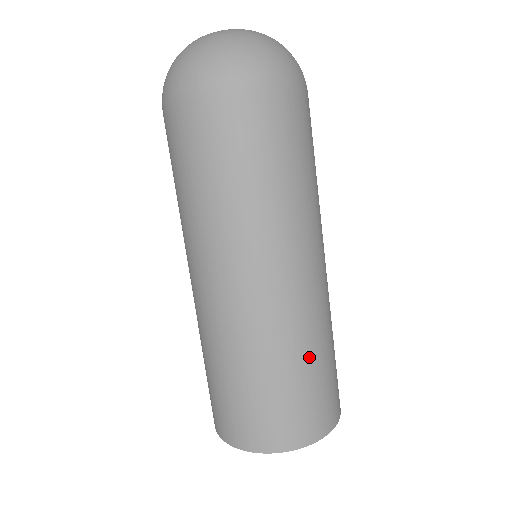
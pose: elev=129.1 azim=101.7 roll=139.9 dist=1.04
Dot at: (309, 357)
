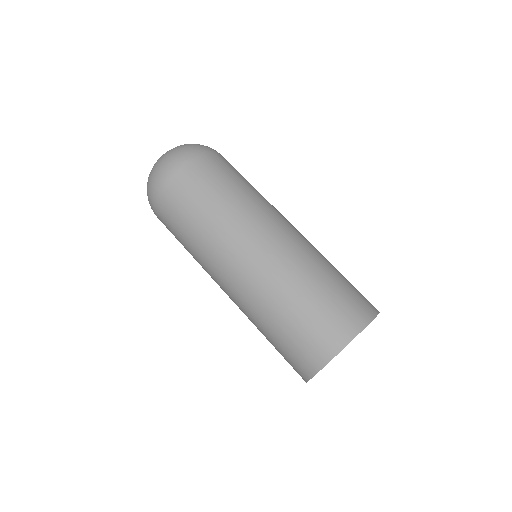
Dot at: (333, 266)
